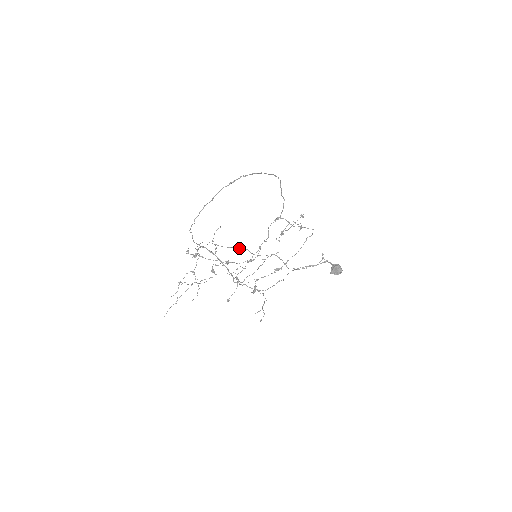
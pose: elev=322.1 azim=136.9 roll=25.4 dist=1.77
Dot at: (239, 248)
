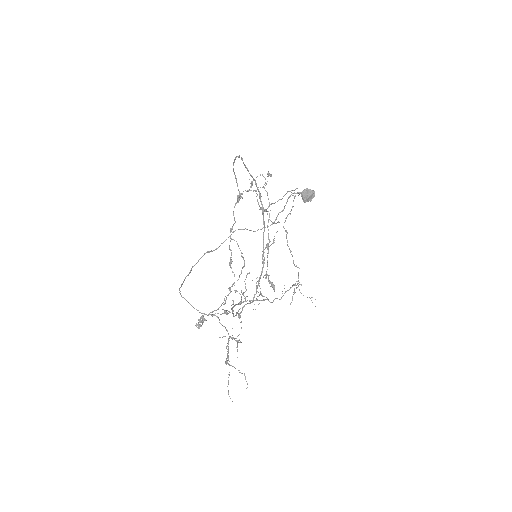
Dot at: (199, 259)
